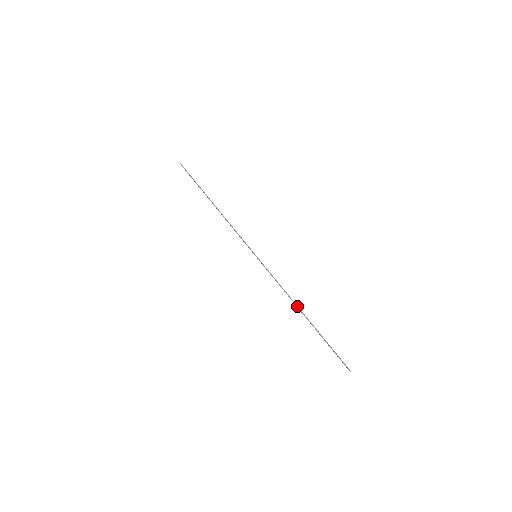
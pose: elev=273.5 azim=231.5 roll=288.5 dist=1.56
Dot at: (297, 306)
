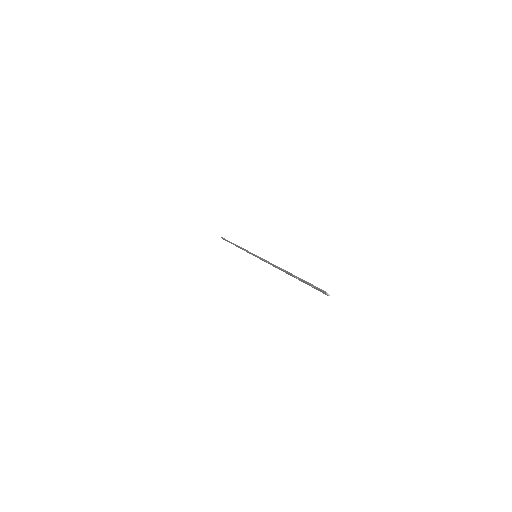
Dot at: (280, 268)
